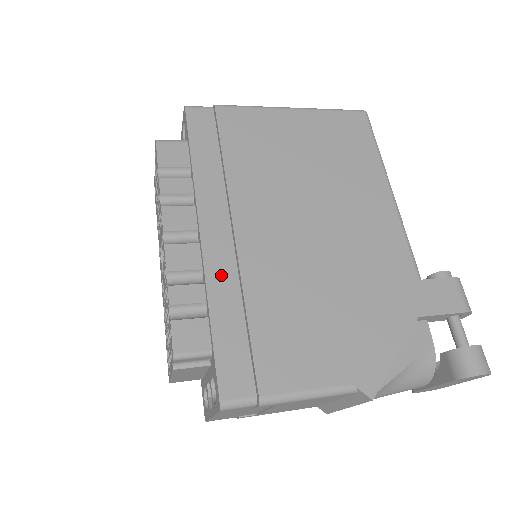
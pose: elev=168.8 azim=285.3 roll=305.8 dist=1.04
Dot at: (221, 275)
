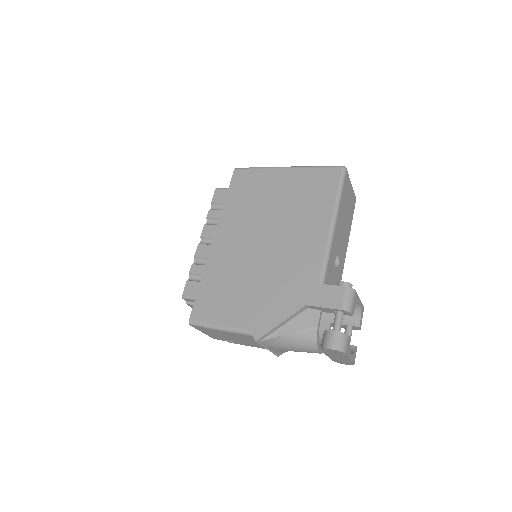
Dot at: (213, 263)
